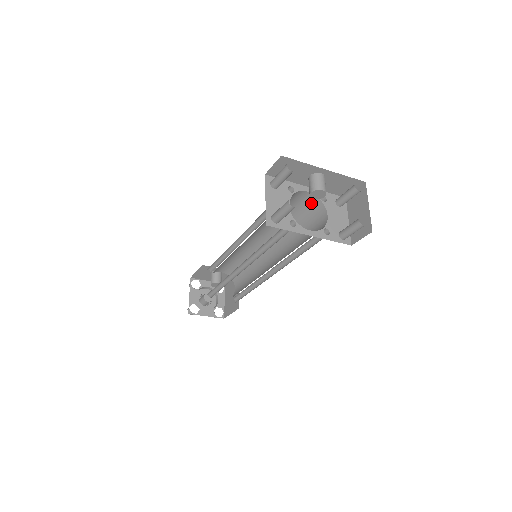
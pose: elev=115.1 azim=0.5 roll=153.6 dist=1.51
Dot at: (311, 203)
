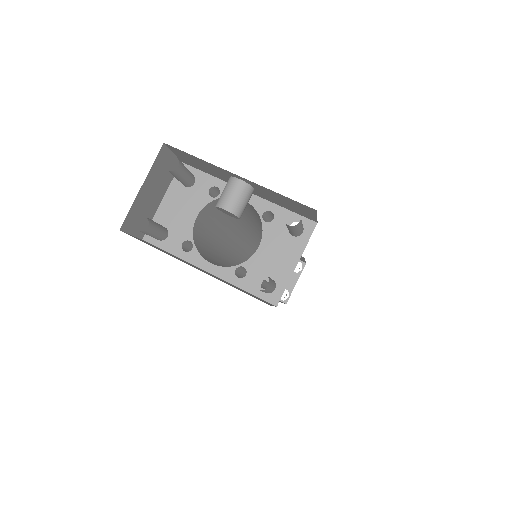
Dot at: occluded
